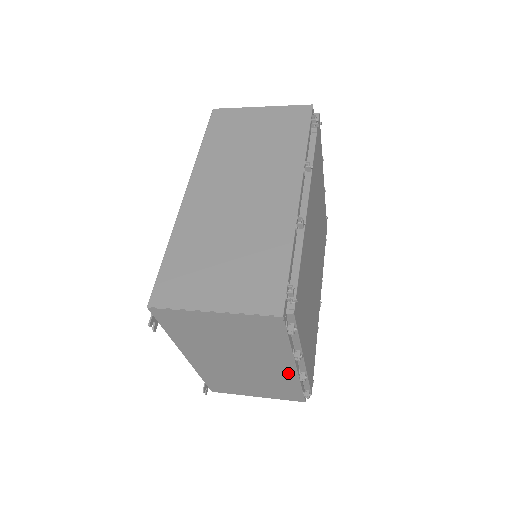
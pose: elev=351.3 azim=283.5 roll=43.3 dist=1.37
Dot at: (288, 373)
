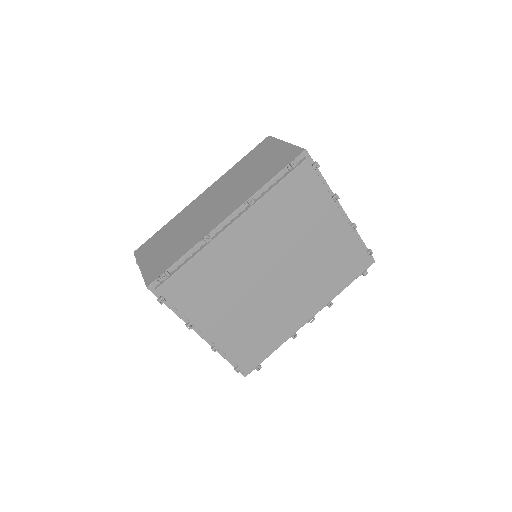
Dot at: occluded
